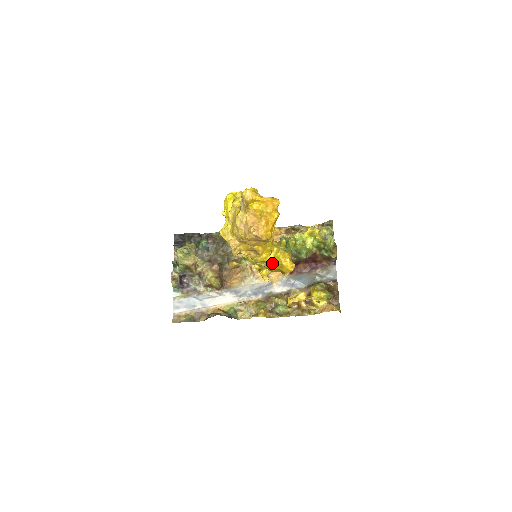
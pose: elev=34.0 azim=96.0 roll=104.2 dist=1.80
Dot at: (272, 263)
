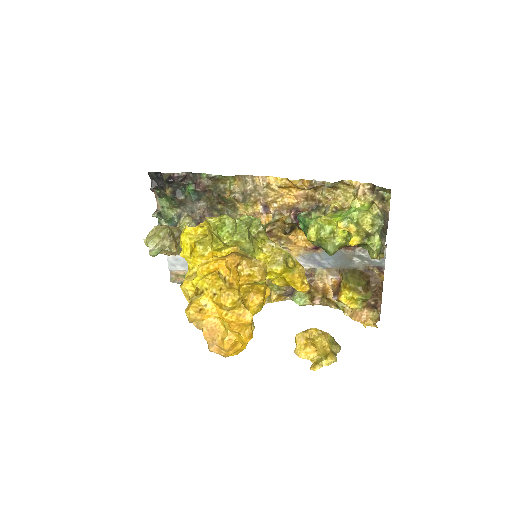
Dot at: (276, 281)
